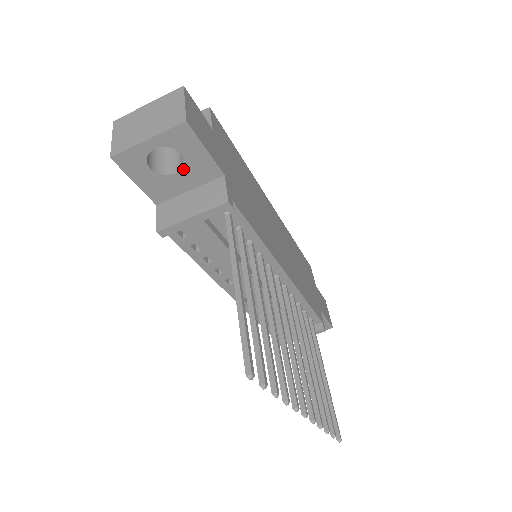
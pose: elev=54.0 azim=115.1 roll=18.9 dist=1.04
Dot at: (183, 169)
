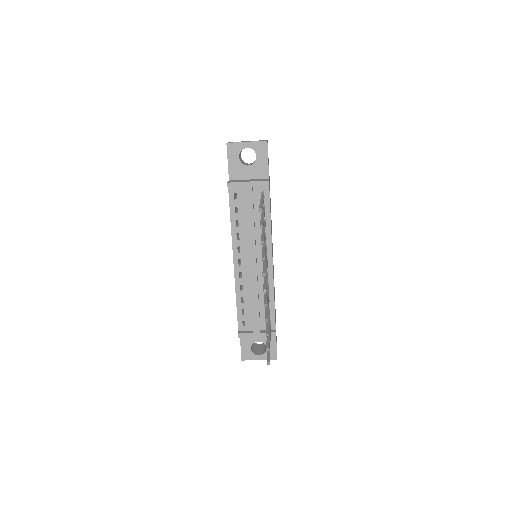
Dot at: (253, 165)
